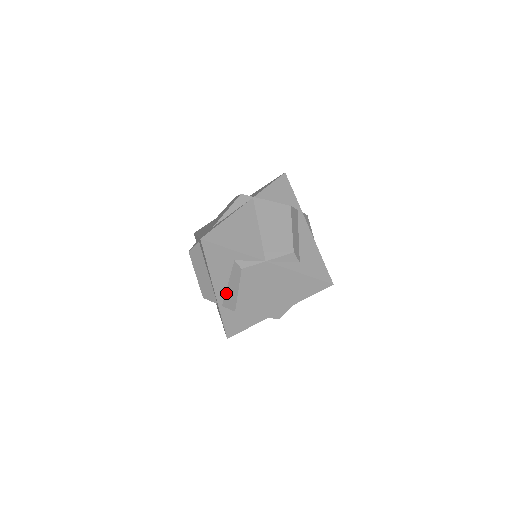
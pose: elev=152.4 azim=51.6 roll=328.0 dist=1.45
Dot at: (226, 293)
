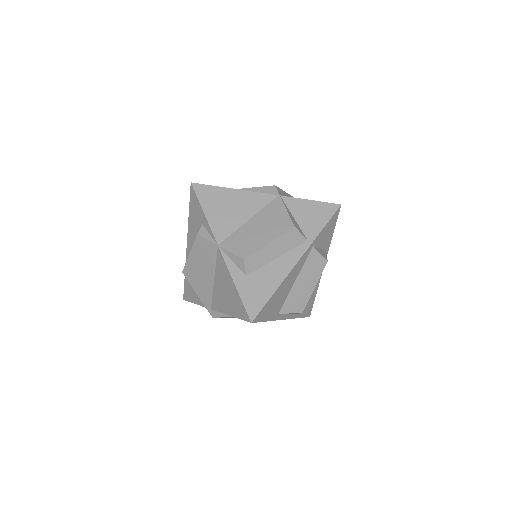
Dot at: occluded
